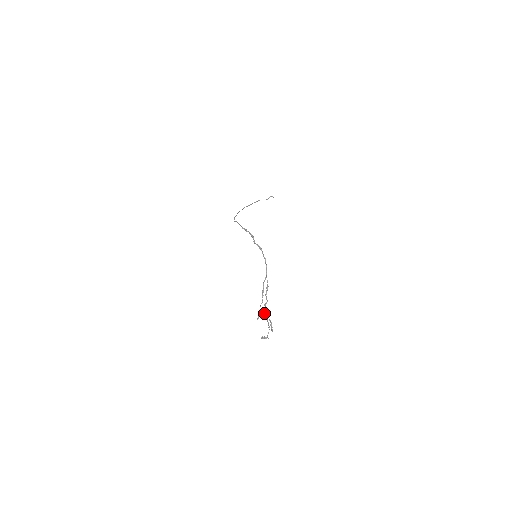
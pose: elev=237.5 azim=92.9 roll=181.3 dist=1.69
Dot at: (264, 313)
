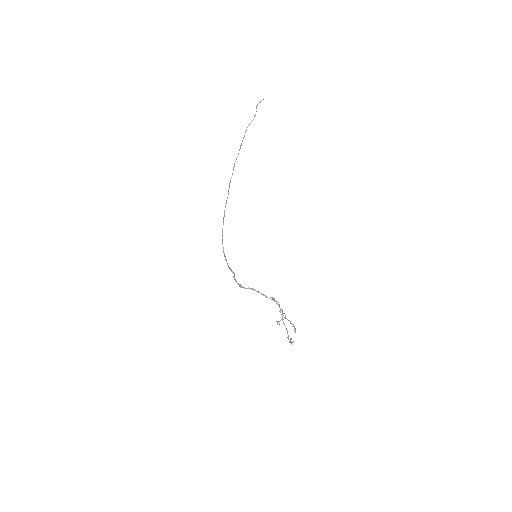
Dot at: occluded
